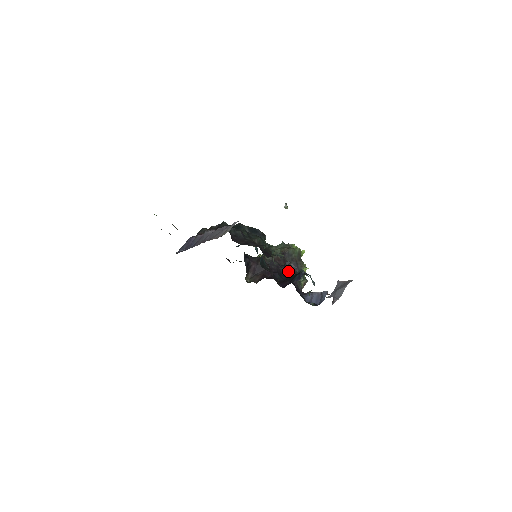
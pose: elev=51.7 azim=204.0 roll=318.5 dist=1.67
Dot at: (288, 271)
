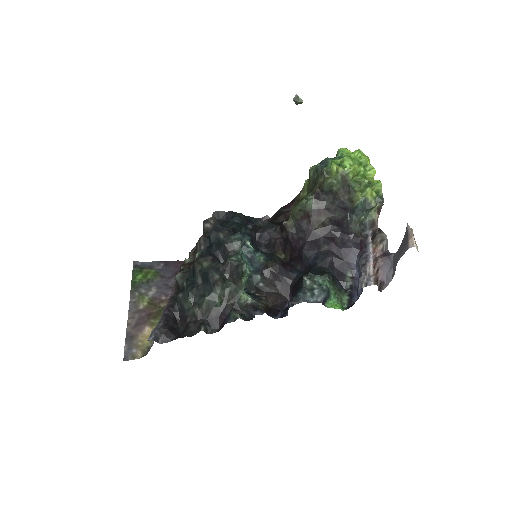
Dot at: (332, 220)
